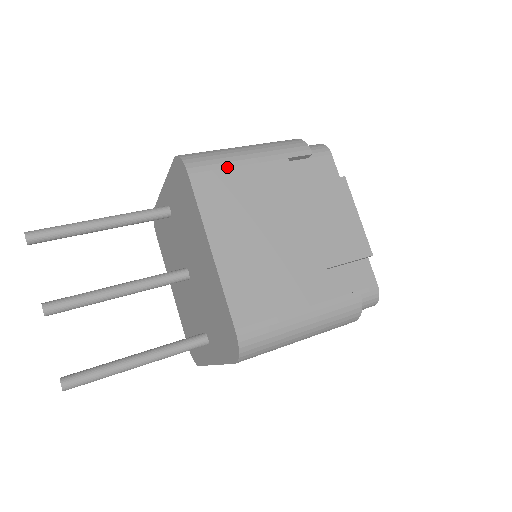
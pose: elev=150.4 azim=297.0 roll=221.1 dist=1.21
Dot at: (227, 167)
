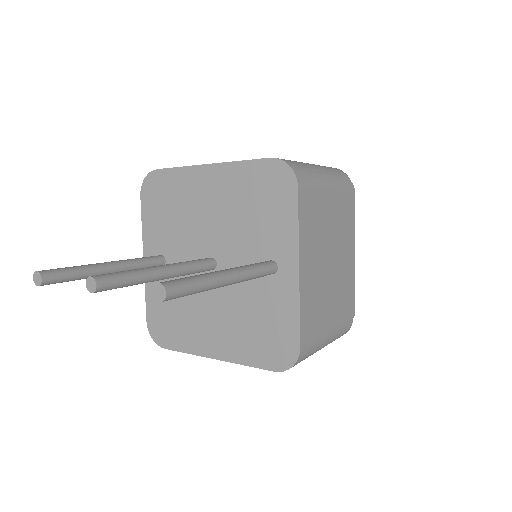
Dot at: occluded
